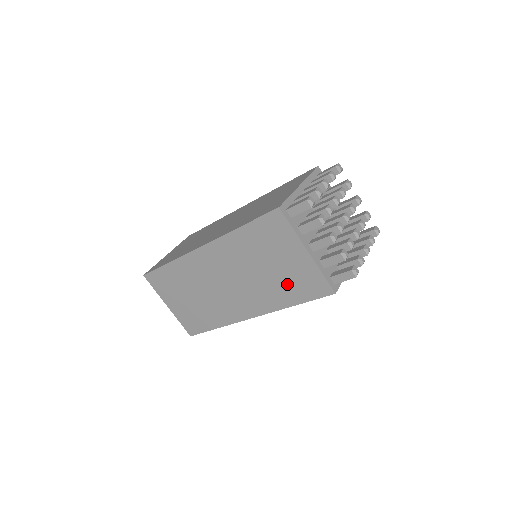
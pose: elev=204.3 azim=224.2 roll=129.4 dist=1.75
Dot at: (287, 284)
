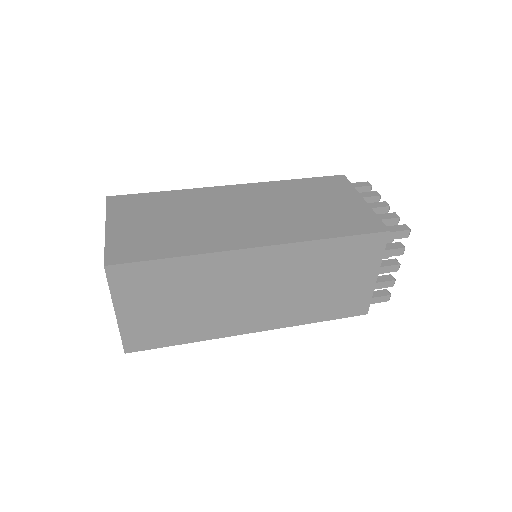
Dot at: (329, 302)
